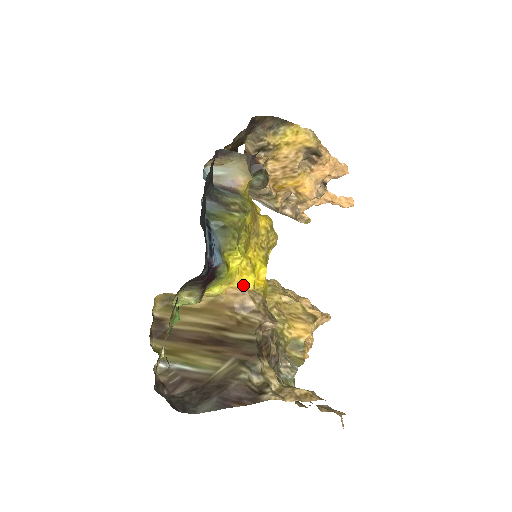
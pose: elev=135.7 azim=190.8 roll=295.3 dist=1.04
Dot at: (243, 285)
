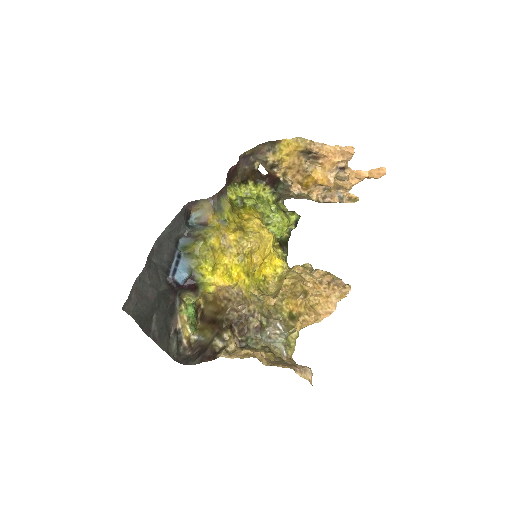
Dot at: (222, 284)
